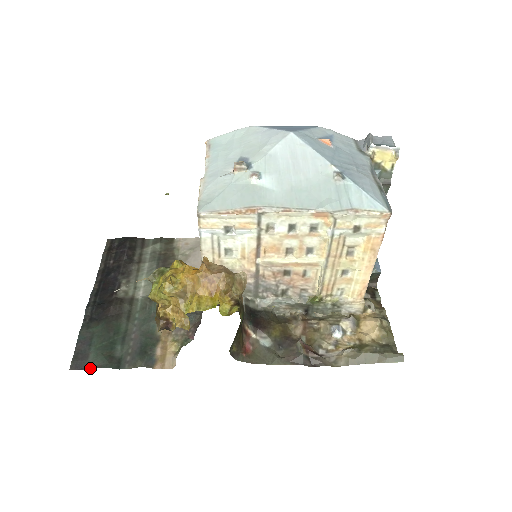
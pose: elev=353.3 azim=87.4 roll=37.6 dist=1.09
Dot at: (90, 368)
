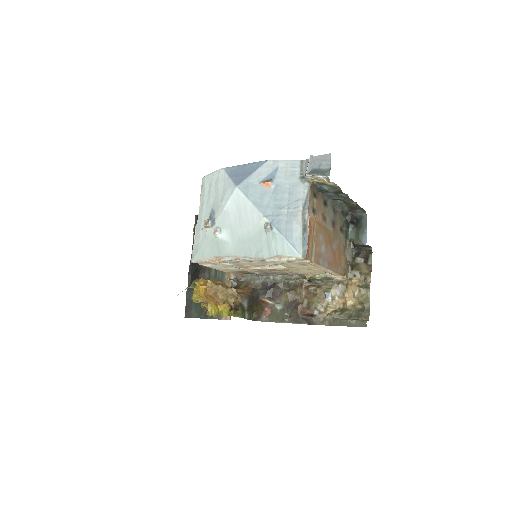
Dot at: (193, 317)
